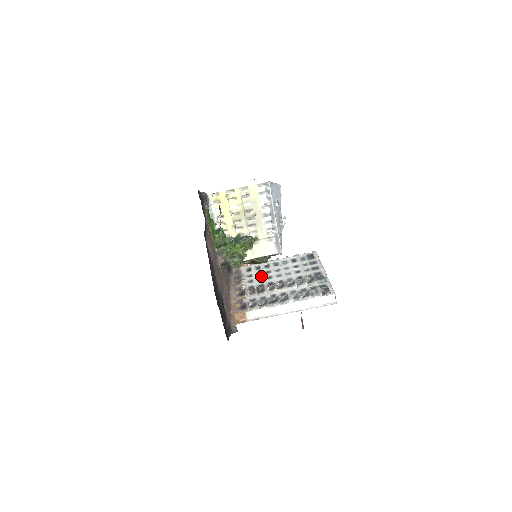
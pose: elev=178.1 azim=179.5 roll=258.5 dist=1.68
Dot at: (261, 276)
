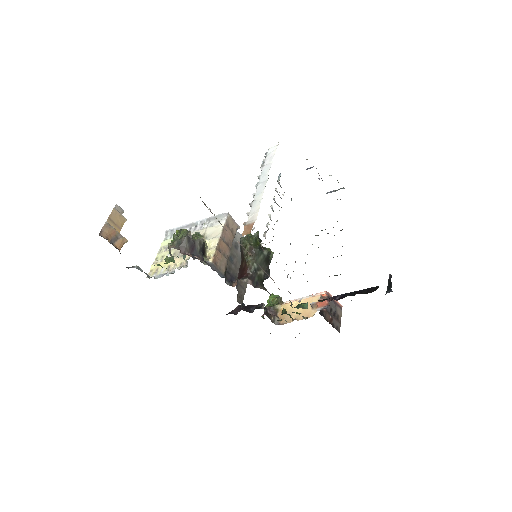
Dot at: occluded
